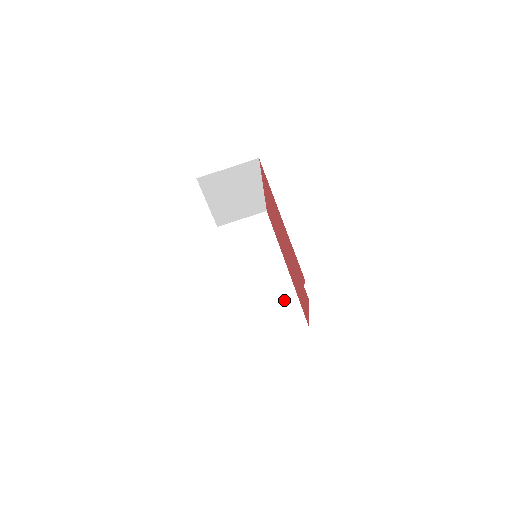
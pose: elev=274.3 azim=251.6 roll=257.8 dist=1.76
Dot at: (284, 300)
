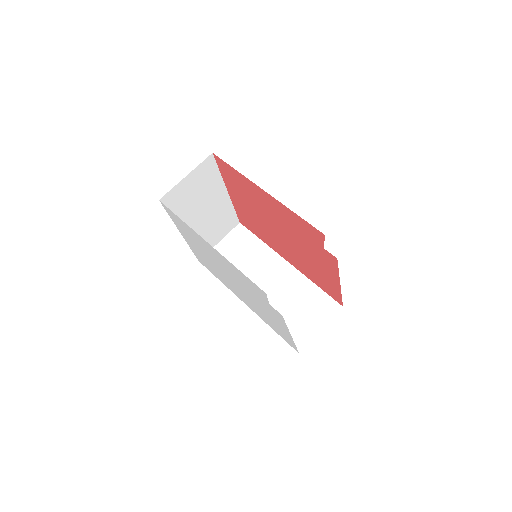
Dot at: (304, 295)
